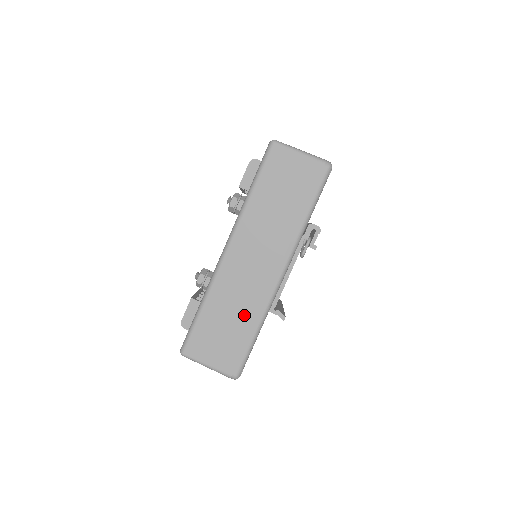
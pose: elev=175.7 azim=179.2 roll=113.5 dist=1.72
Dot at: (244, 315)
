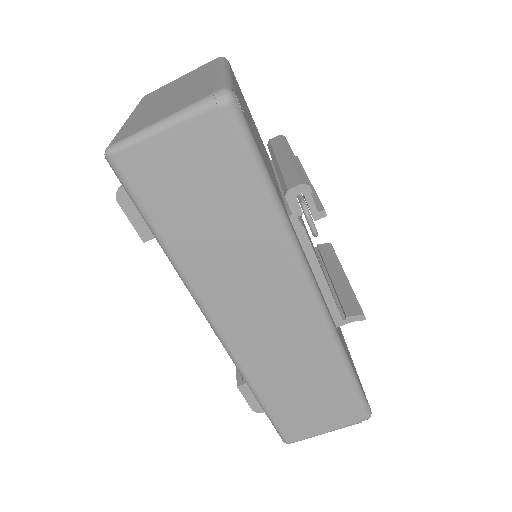
Dot at: (315, 369)
